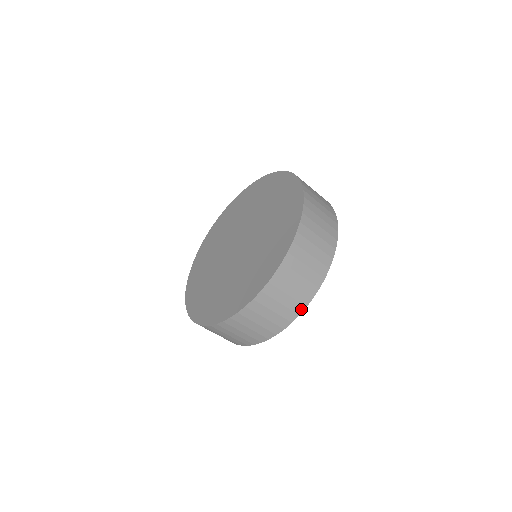
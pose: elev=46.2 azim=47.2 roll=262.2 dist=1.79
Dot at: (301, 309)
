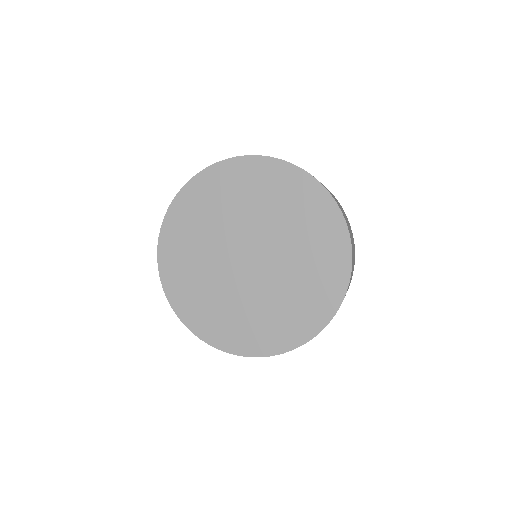
Dot at: occluded
